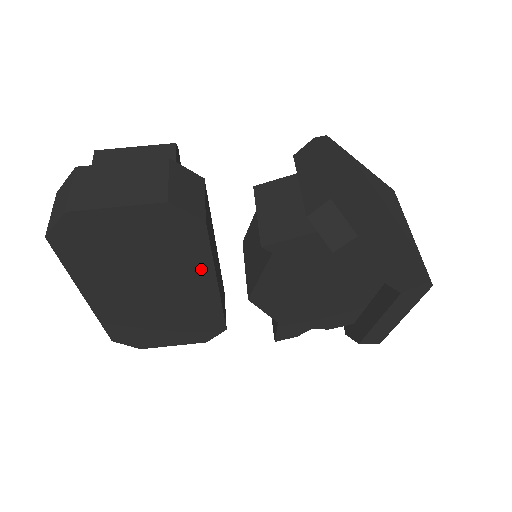
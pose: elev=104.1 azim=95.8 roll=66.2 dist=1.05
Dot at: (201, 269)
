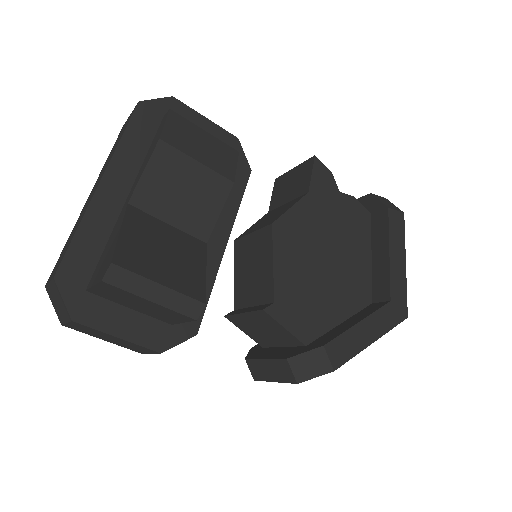
Dot at: occluded
